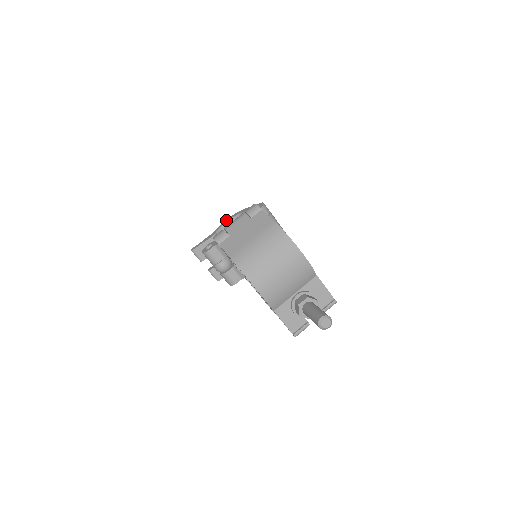
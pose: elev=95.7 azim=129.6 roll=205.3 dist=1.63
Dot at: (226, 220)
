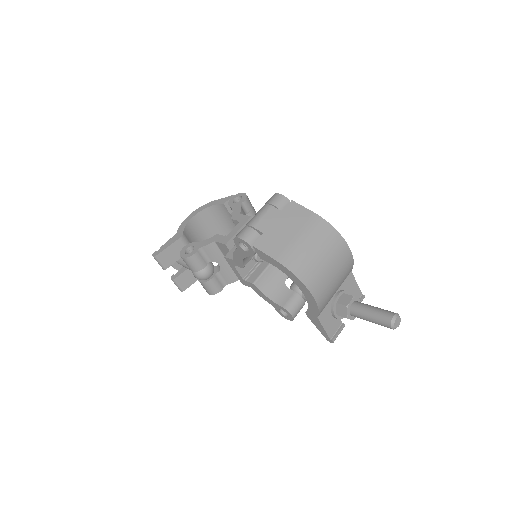
Dot at: (189, 216)
